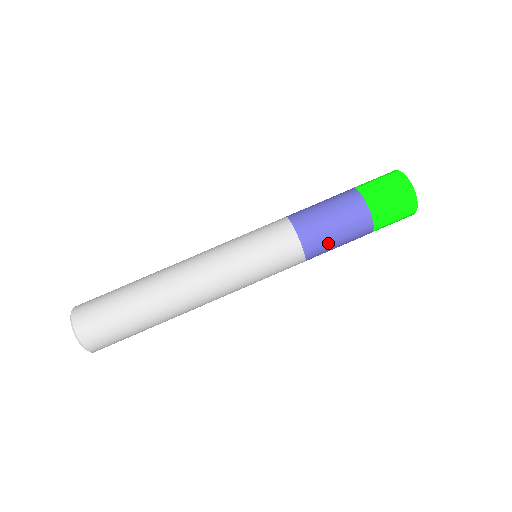
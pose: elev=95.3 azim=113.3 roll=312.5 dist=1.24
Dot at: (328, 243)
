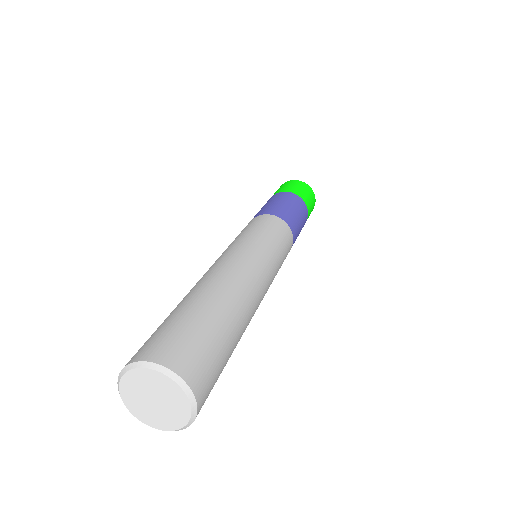
Dot at: (283, 208)
